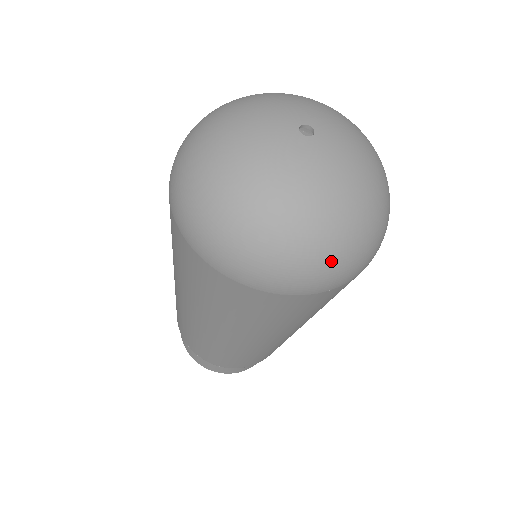
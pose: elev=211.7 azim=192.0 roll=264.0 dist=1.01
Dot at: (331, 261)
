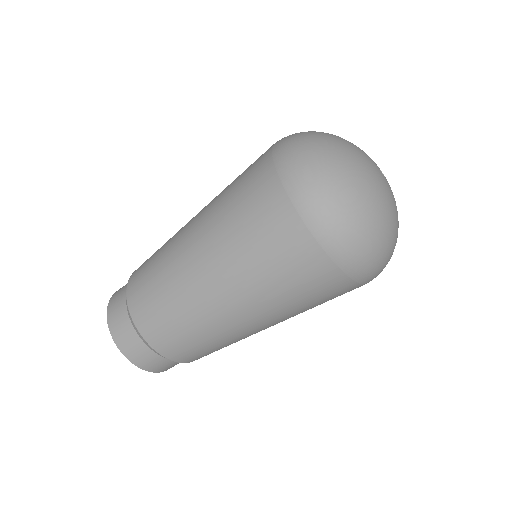
Dot at: (369, 248)
